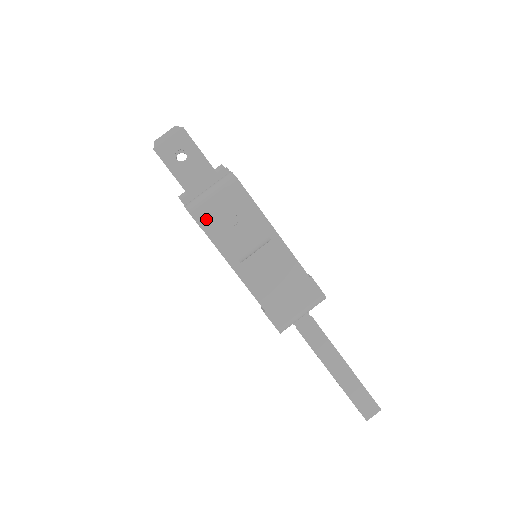
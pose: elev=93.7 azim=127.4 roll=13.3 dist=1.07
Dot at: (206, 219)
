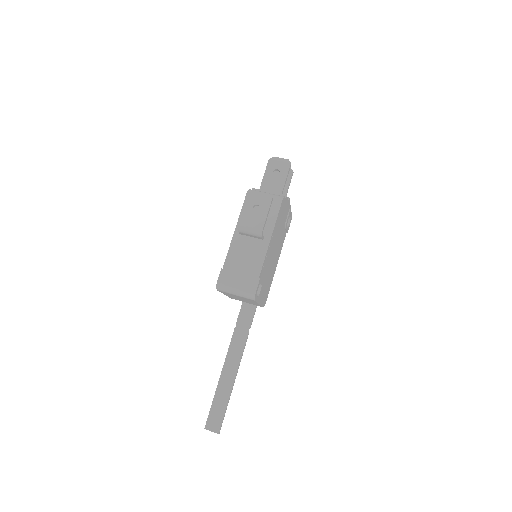
Dot at: occluded
